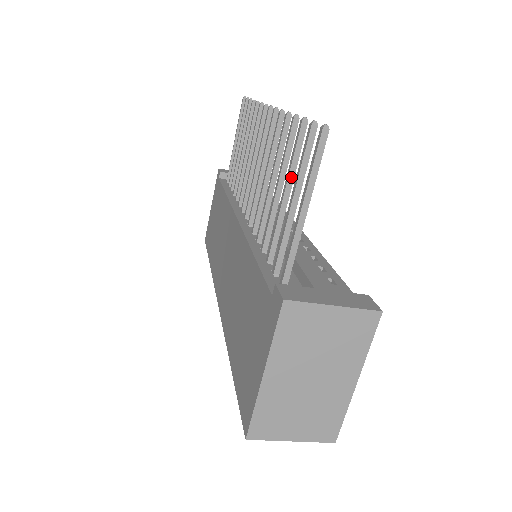
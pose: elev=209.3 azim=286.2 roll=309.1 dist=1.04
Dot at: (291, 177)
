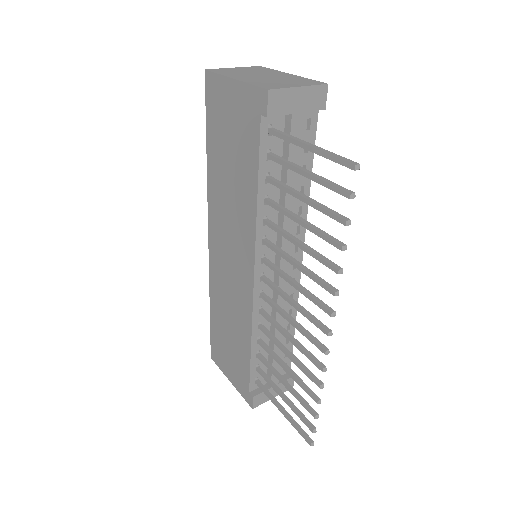
Dot at: (293, 393)
